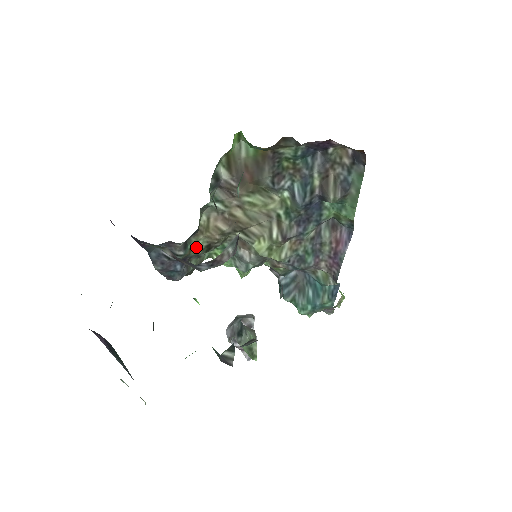
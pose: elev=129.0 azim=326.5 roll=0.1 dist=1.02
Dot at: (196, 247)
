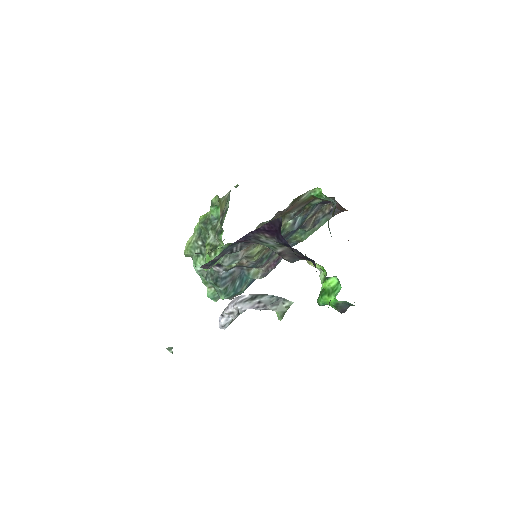
Dot at: occluded
